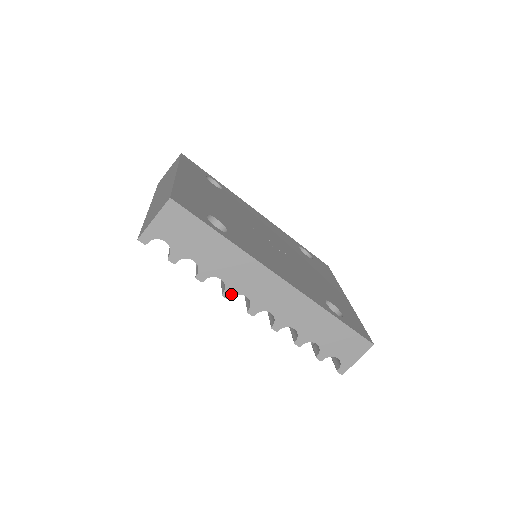
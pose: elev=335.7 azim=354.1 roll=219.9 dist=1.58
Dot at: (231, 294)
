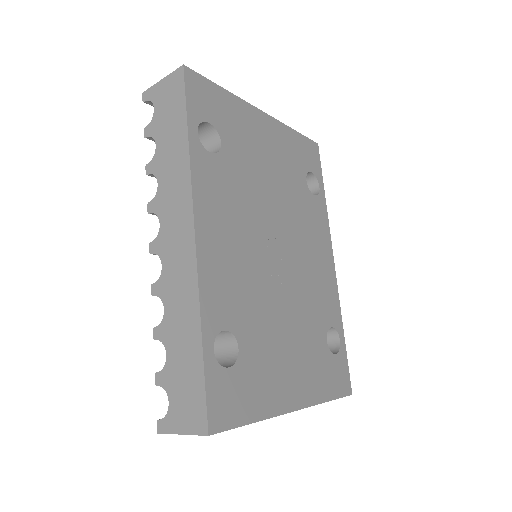
Dot at: (153, 209)
